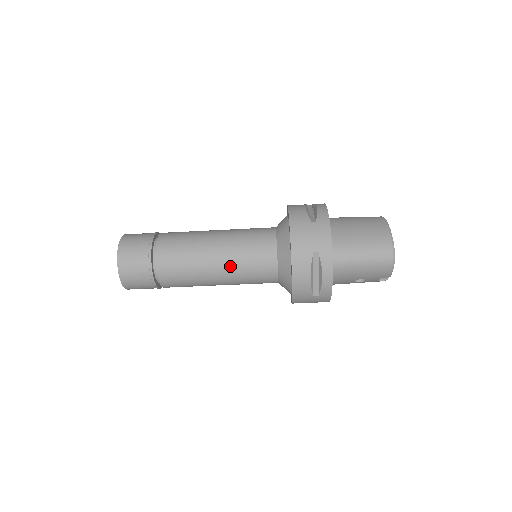
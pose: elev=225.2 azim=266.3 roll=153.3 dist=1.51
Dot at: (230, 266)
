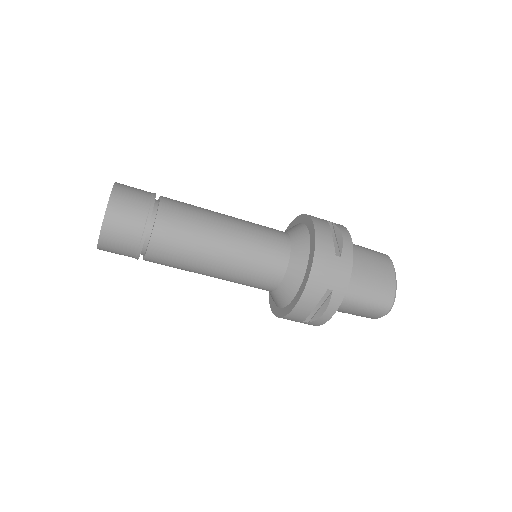
Dot at: (233, 268)
